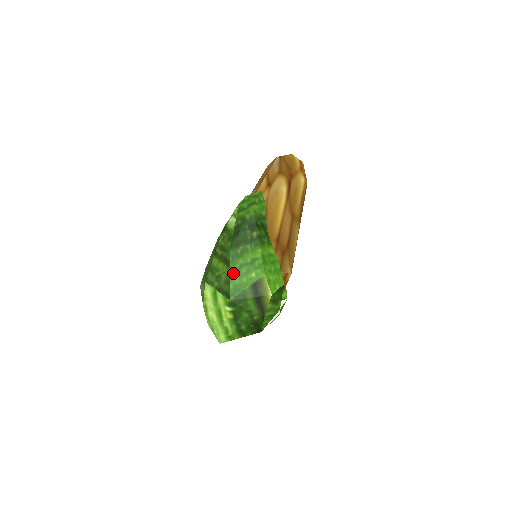
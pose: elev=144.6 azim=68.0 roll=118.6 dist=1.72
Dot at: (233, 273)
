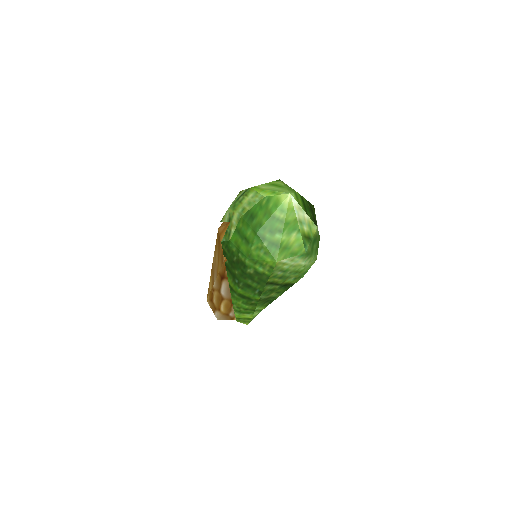
Dot at: occluded
